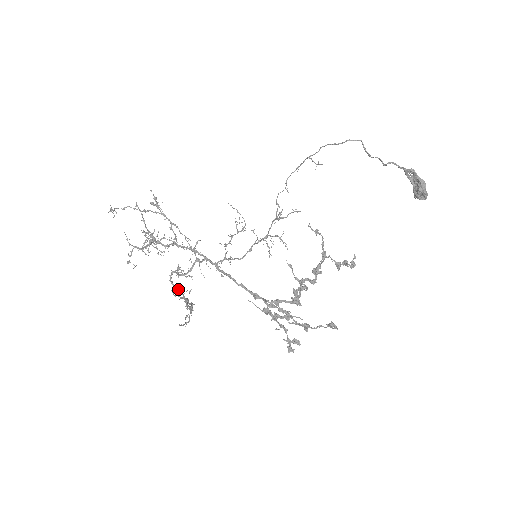
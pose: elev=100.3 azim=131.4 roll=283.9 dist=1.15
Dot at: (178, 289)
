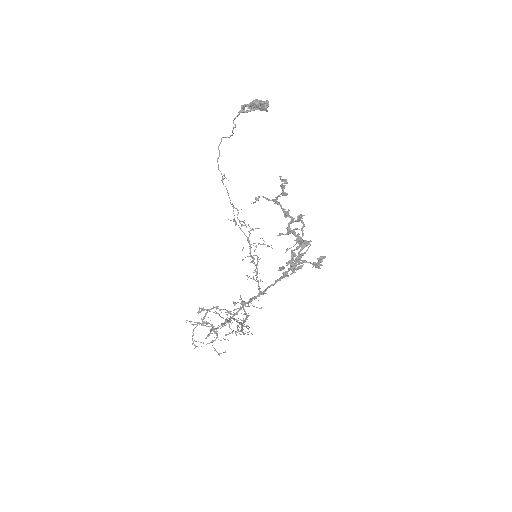
Dot at: (241, 328)
